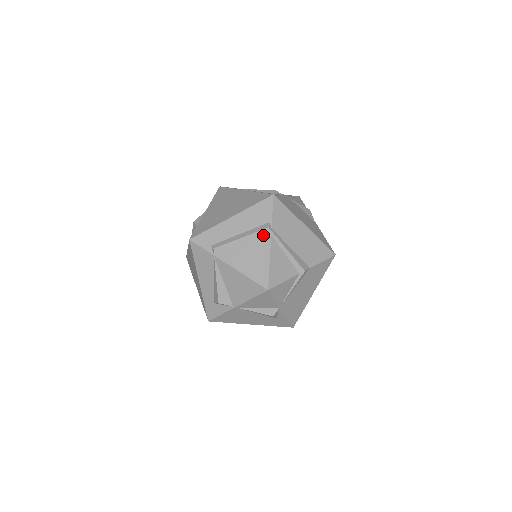
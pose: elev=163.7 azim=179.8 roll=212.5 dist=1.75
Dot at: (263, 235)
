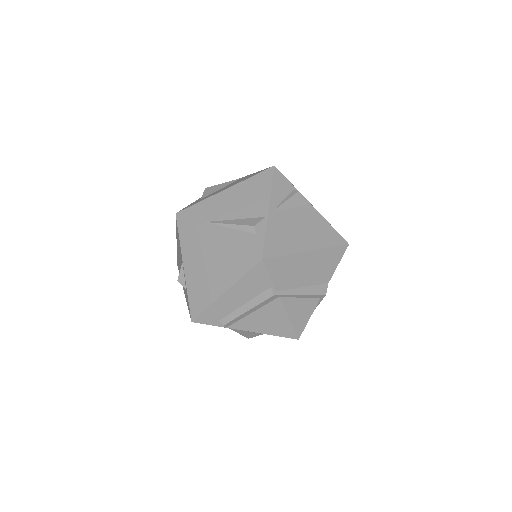
Dot at: (270, 300)
